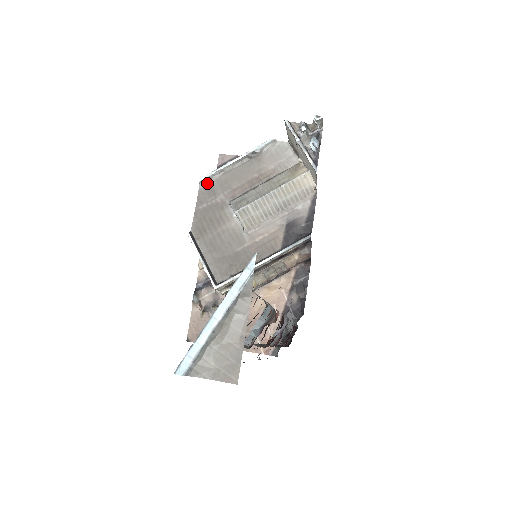
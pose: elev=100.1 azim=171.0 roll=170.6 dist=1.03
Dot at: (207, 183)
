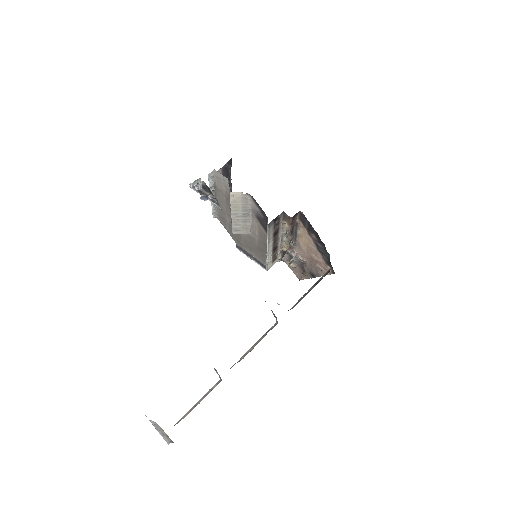
Dot at: (217, 215)
